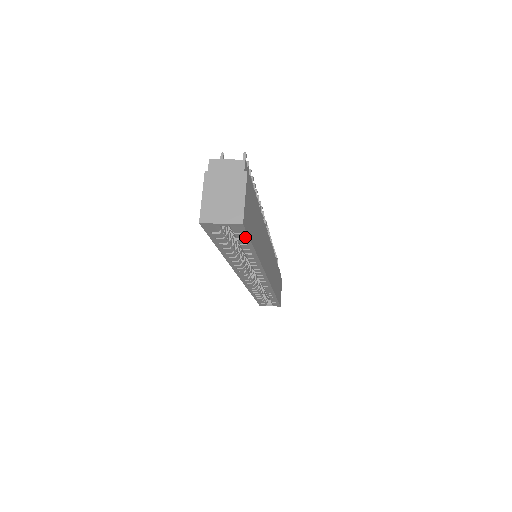
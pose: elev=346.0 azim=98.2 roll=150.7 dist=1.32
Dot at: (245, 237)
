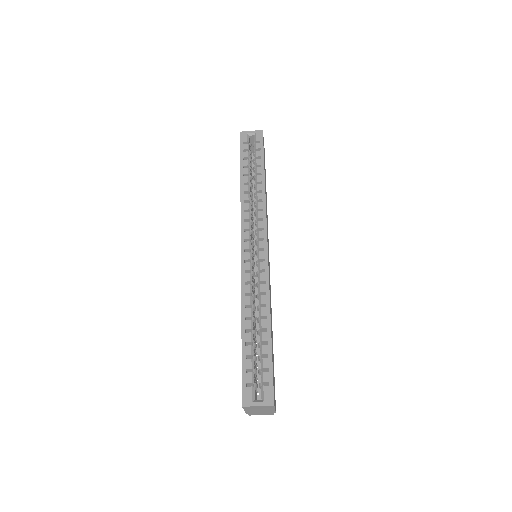
Dot at: (261, 147)
